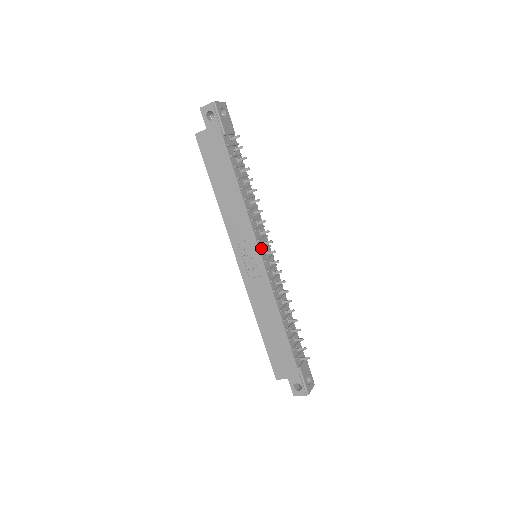
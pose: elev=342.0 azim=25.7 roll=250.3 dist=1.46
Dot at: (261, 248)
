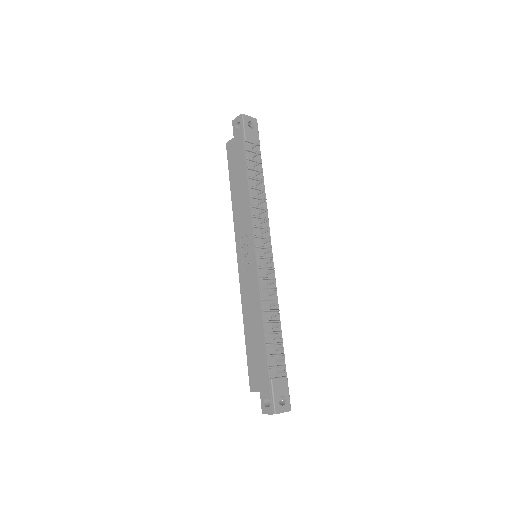
Dot at: (258, 245)
